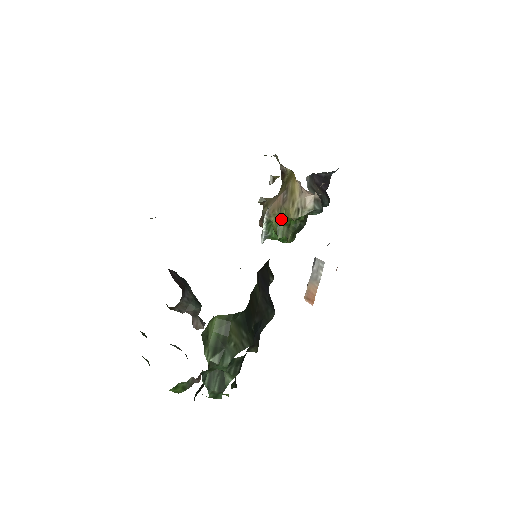
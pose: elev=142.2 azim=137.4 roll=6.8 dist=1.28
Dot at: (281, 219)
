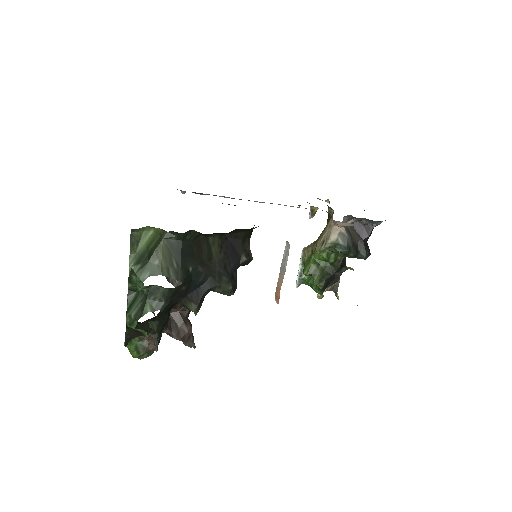
Dot at: (311, 255)
